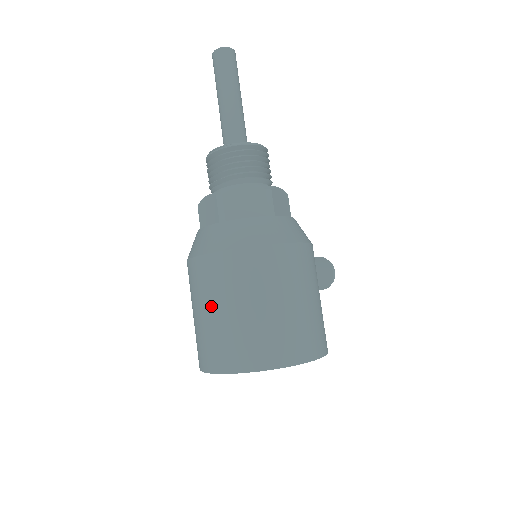
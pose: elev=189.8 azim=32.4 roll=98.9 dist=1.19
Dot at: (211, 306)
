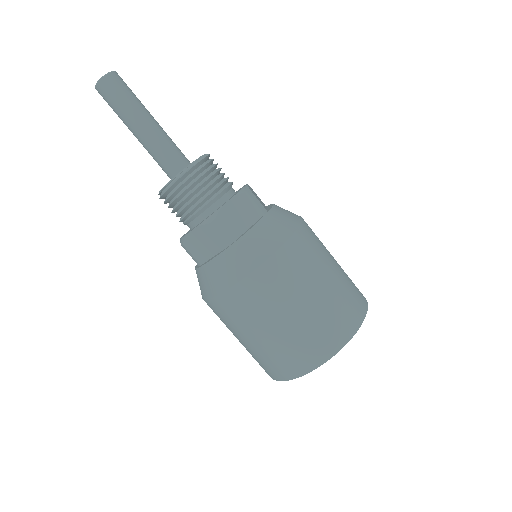
Dot at: (272, 322)
